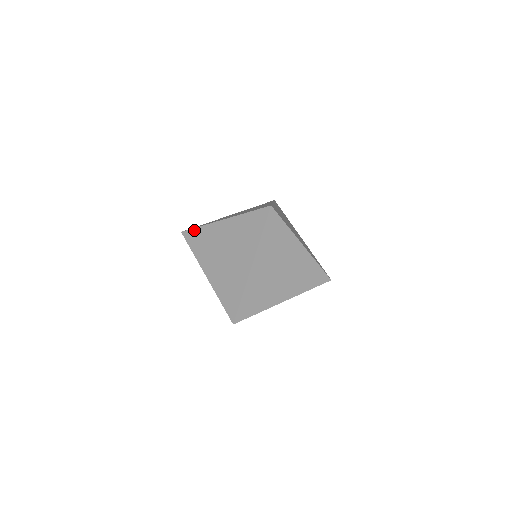
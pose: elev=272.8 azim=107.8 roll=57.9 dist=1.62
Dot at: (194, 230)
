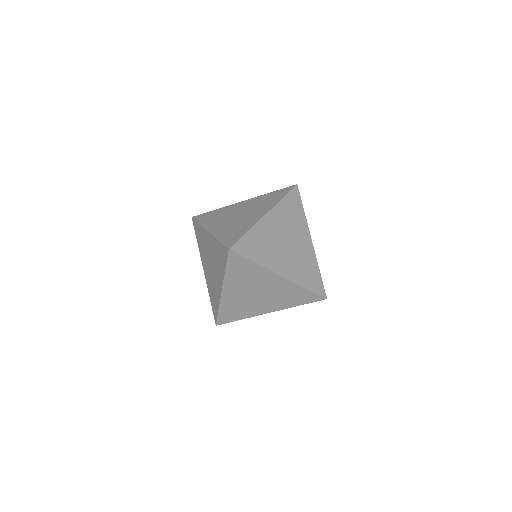
Dot at: (208, 212)
